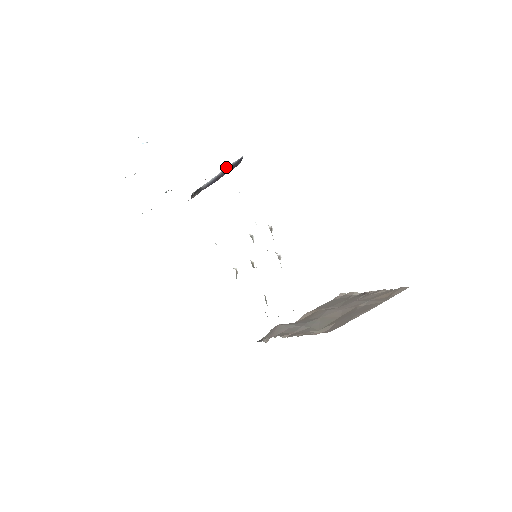
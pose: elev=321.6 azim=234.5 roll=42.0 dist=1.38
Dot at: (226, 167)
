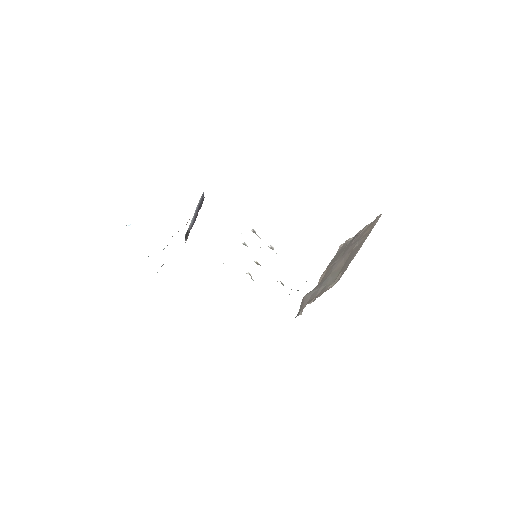
Dot at: (197, 205)
